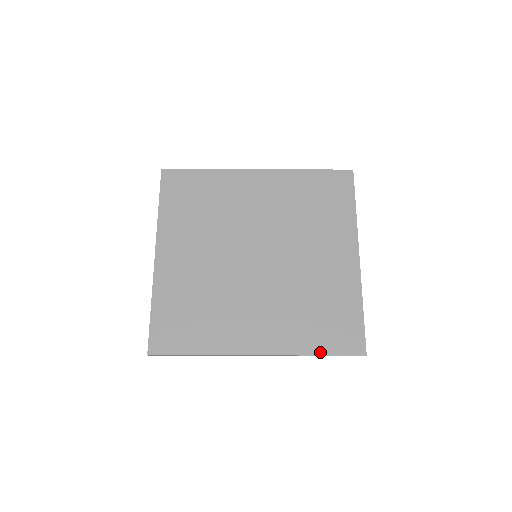
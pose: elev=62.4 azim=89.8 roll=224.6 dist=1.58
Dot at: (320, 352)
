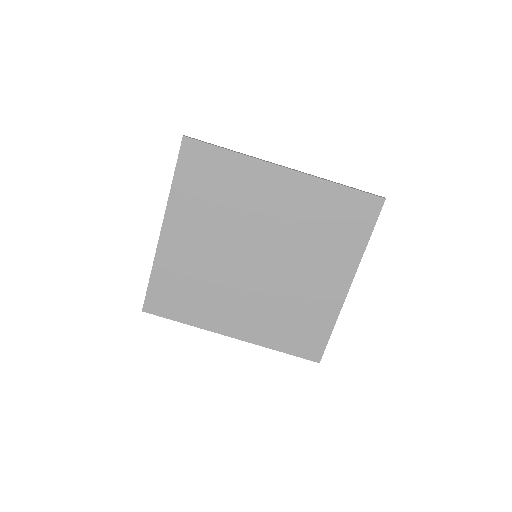
Dot at: (283, 350)
